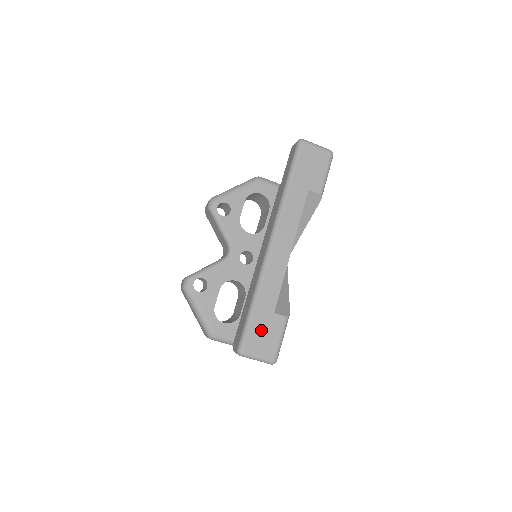
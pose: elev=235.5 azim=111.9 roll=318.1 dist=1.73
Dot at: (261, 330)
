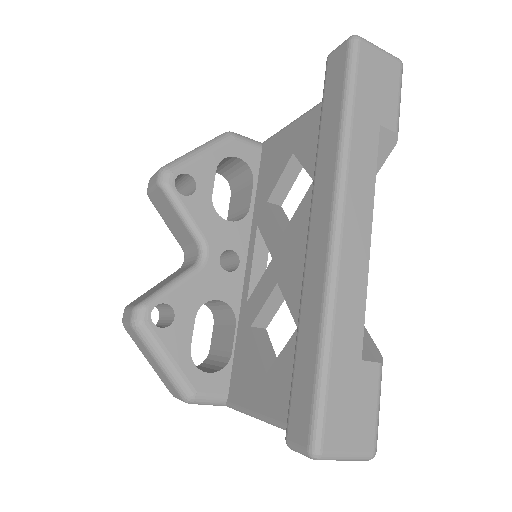
Dot at: (346, 399)
